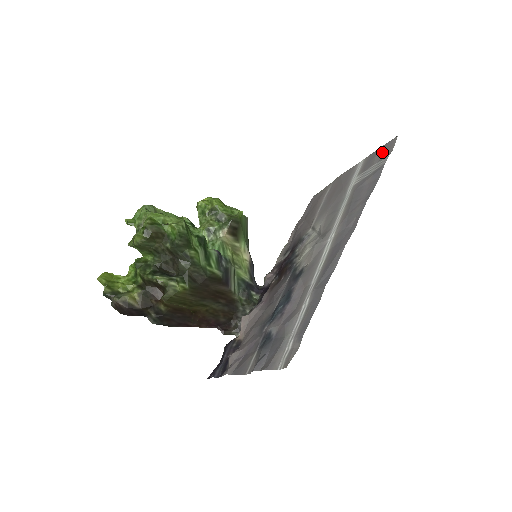
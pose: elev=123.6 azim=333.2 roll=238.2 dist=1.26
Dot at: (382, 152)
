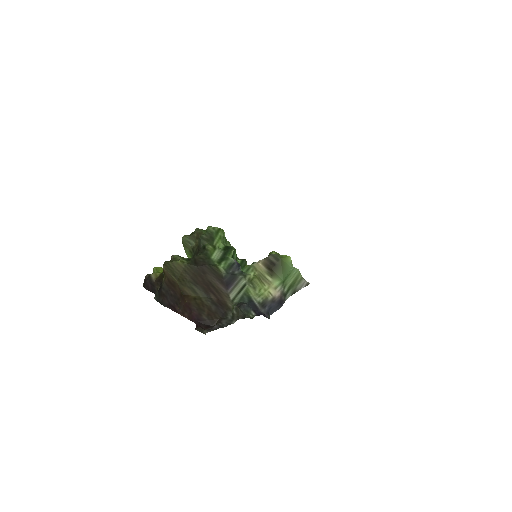
Dot at: occluded
